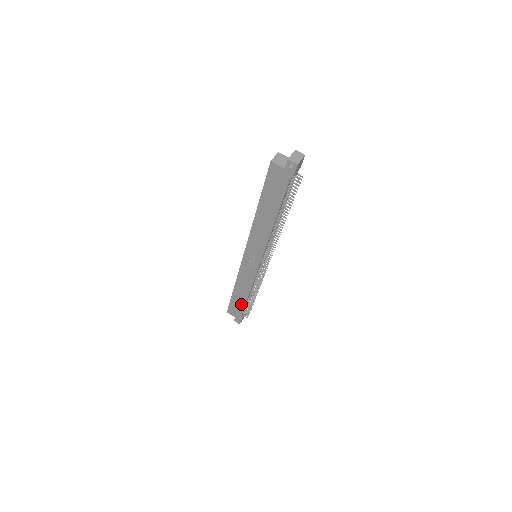
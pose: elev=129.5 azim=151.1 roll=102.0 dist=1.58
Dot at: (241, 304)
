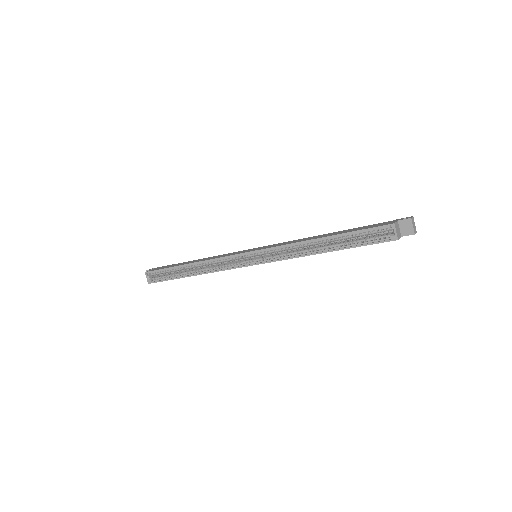
Dot at: occluded
